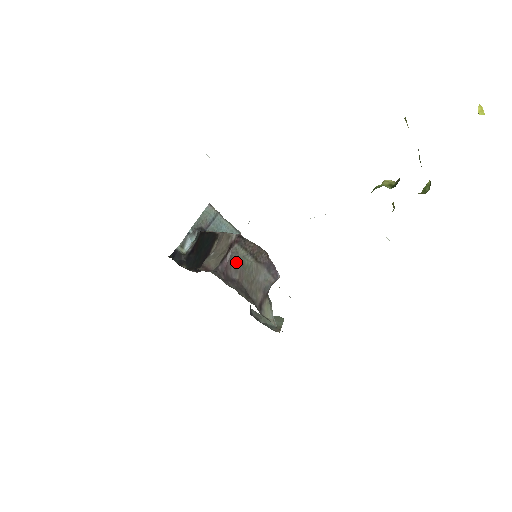
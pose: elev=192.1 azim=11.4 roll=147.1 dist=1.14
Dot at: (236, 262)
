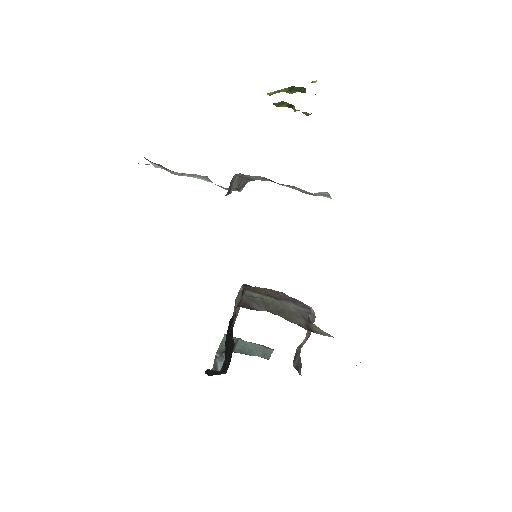
Dot at: (255, 301)
